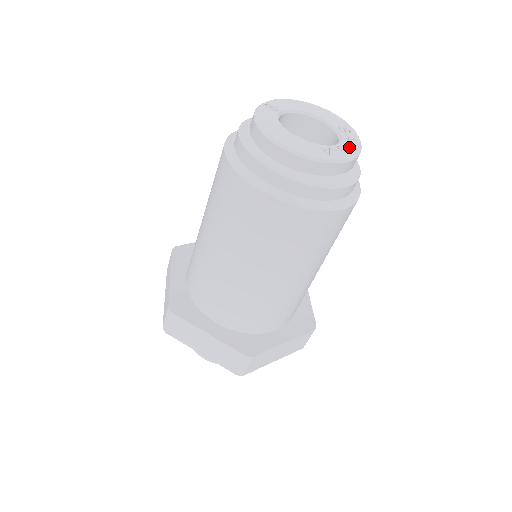
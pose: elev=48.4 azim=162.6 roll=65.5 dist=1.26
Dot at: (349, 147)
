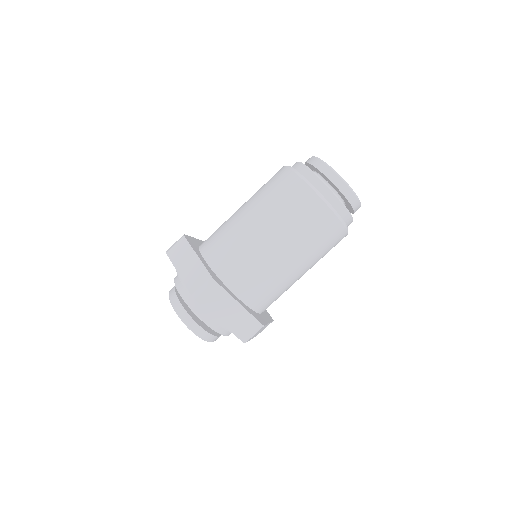
Dot at: occluded
